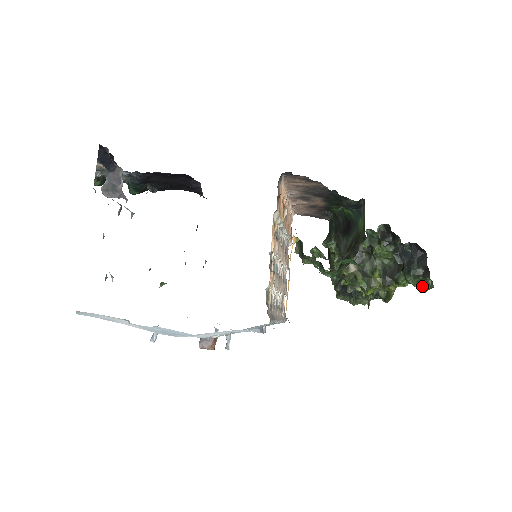
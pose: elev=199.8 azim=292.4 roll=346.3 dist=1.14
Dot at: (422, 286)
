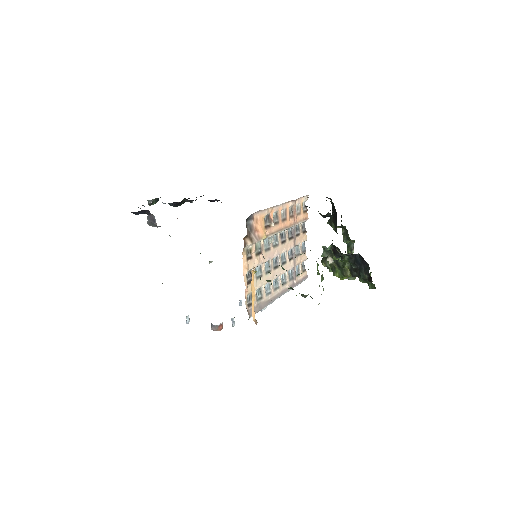
Dot at: (369, 287)
